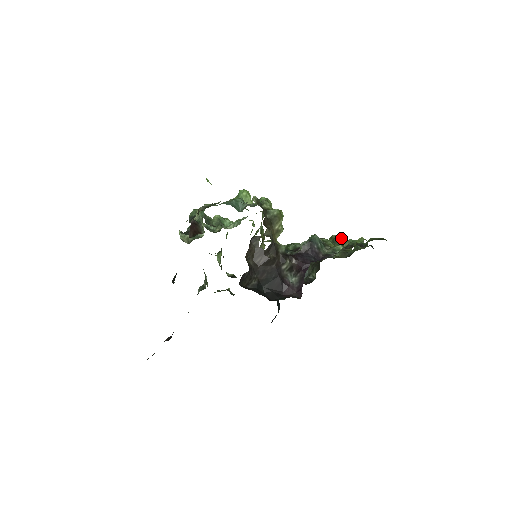
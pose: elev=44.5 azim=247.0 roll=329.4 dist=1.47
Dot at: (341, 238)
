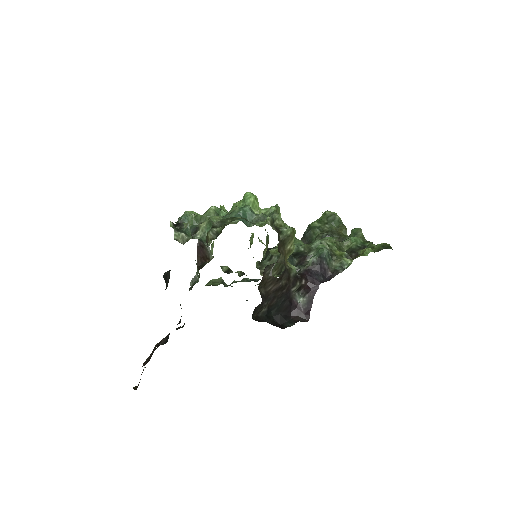
Dot at: (336, 218)
